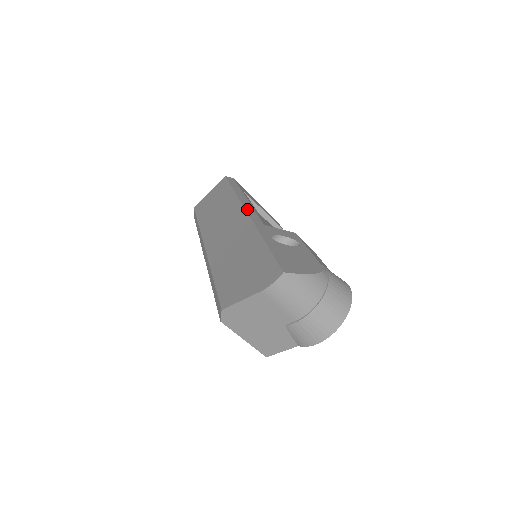
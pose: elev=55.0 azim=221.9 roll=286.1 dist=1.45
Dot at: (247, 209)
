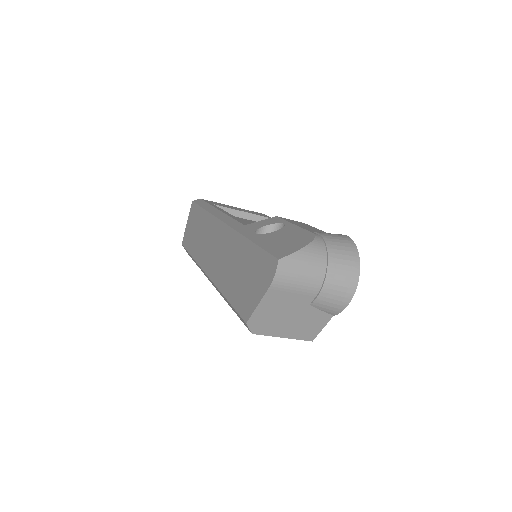
Dot at: (223, 220)
